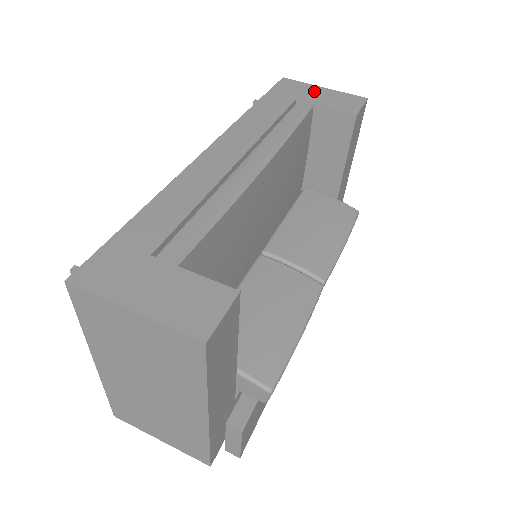
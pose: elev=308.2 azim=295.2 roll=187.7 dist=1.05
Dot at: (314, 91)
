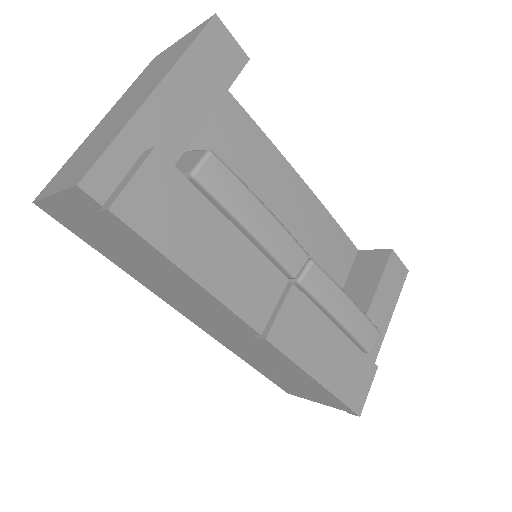
Dot at: occluded
